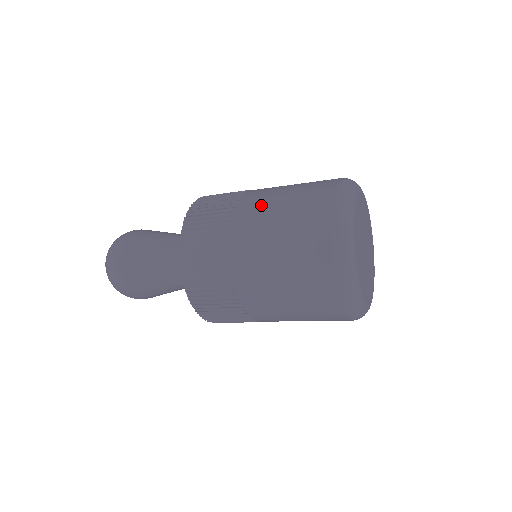
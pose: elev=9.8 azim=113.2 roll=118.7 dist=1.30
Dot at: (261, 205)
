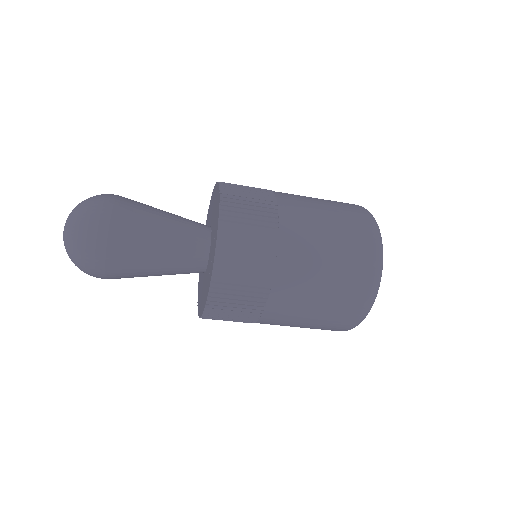
Dot at: (305, 215)
